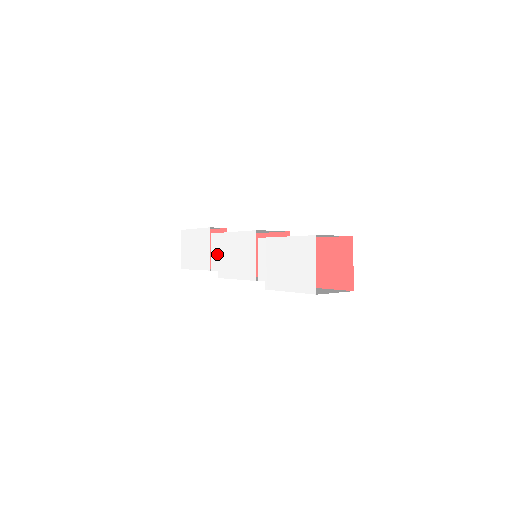
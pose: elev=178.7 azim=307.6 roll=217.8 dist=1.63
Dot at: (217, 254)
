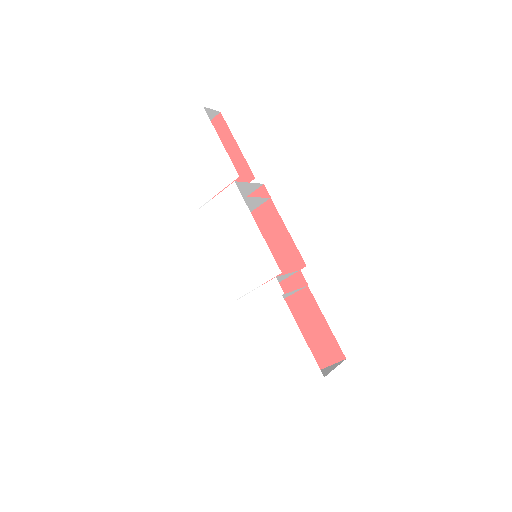
Dot at: (221, 211)
